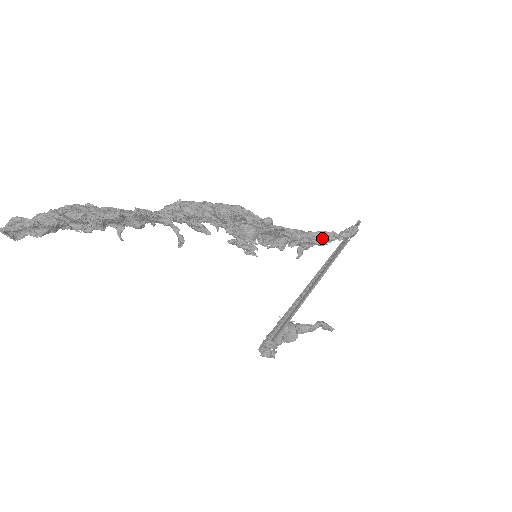
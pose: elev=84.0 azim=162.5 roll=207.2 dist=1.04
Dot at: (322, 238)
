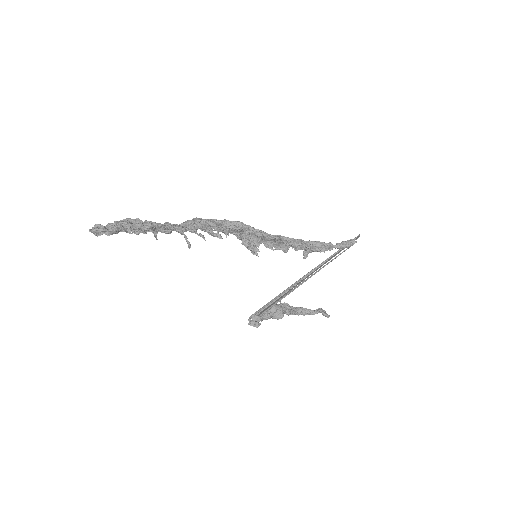
Dot at: (319, 247)
